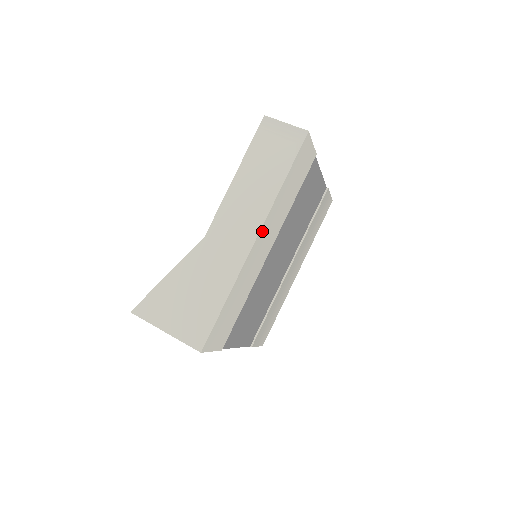
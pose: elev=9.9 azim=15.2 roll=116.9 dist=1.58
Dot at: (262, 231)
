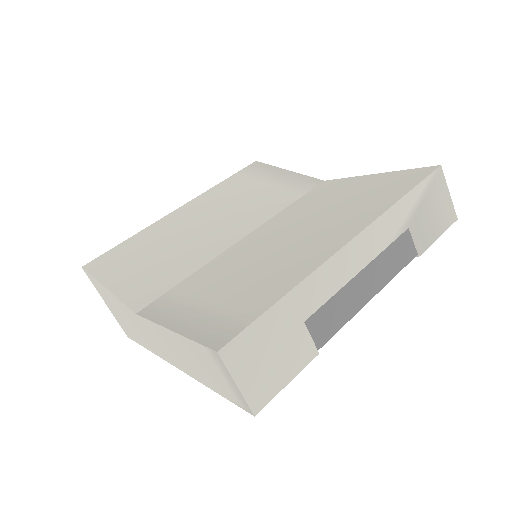
Dot at: occluded
